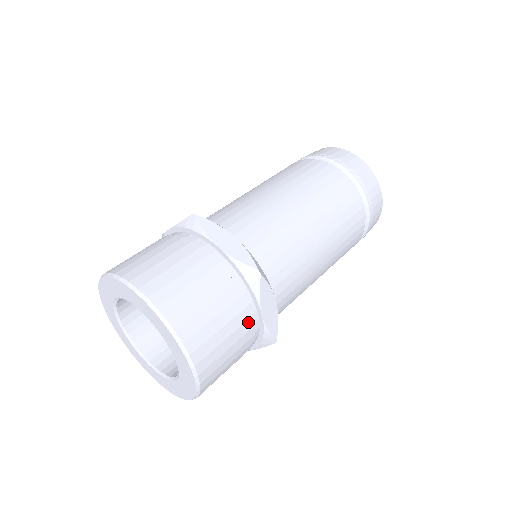
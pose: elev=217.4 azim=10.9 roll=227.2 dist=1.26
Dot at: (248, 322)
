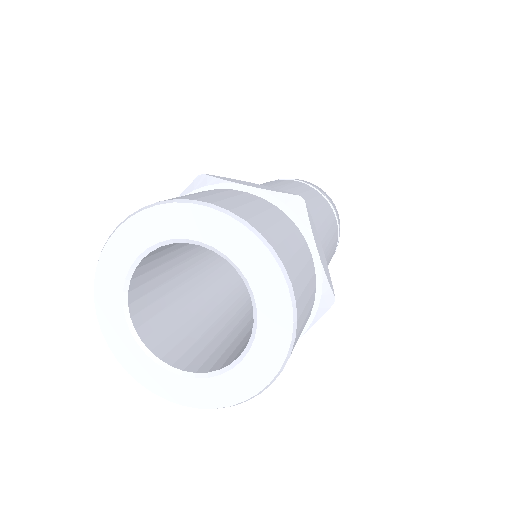
Dot at: occluded
